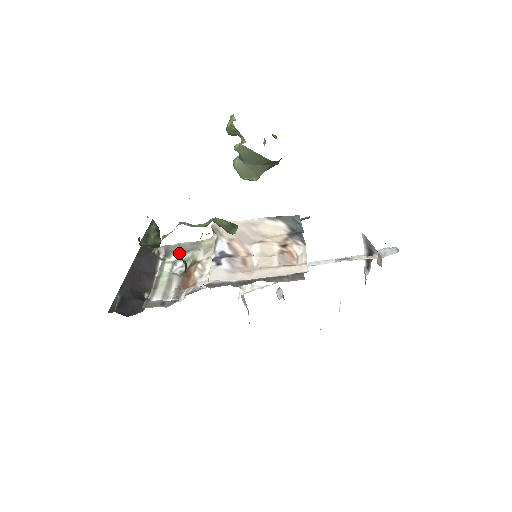
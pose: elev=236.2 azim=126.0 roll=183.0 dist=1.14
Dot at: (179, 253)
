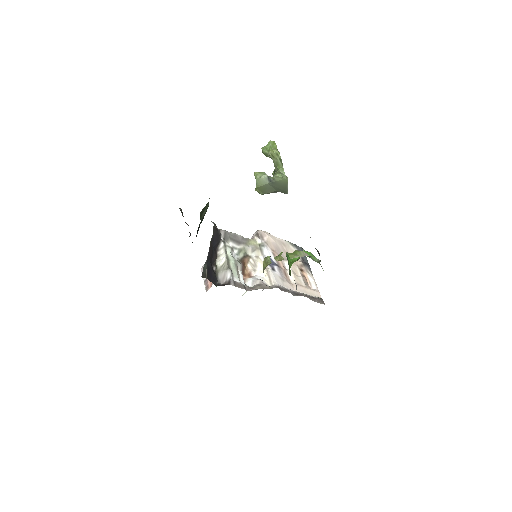
Dot at: (235, 242)
